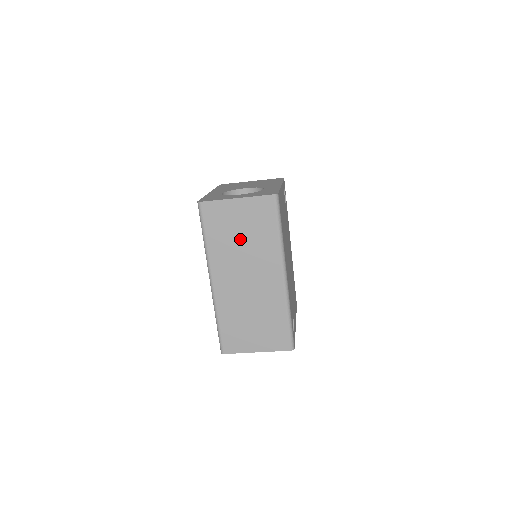
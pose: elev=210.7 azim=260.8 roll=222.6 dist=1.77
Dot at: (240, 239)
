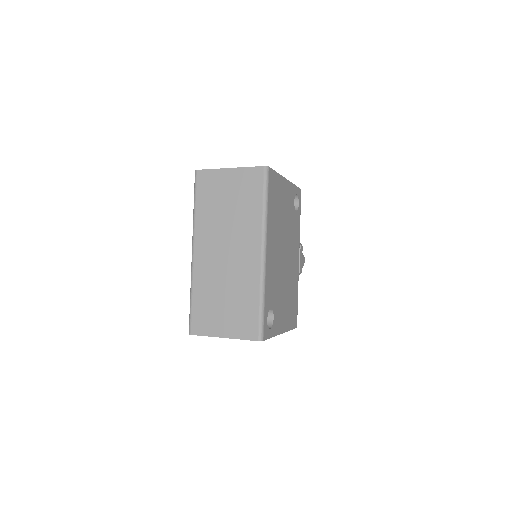
Dot at: (226, 209)
